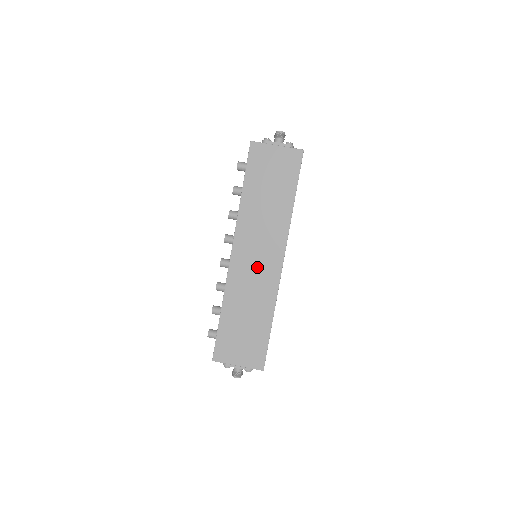
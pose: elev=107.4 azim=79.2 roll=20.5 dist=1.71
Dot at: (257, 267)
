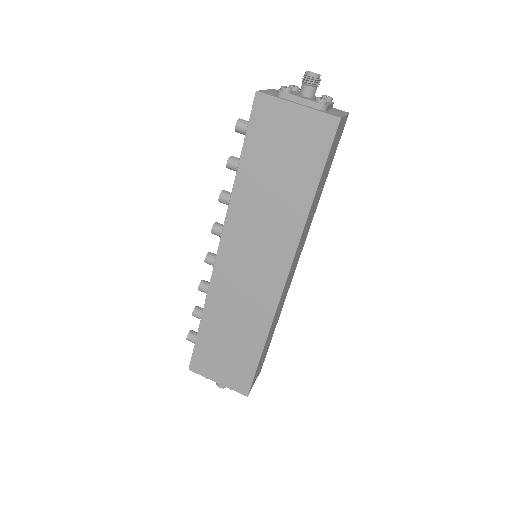
Dot at: (250, 279)
